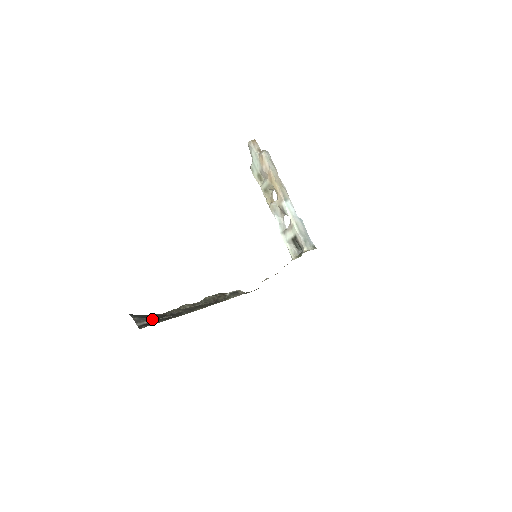
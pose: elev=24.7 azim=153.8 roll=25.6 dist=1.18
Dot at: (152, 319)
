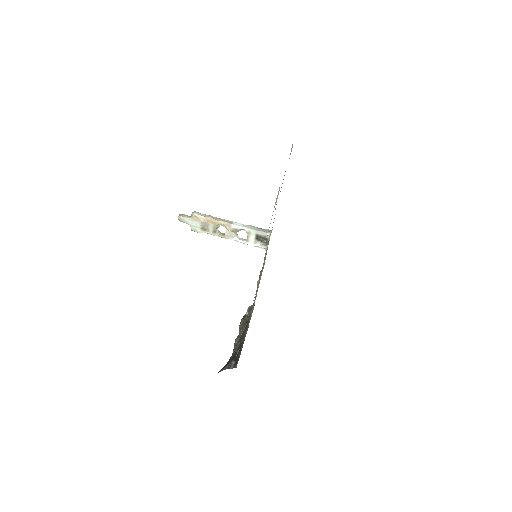
Dot at: (234, 359)
